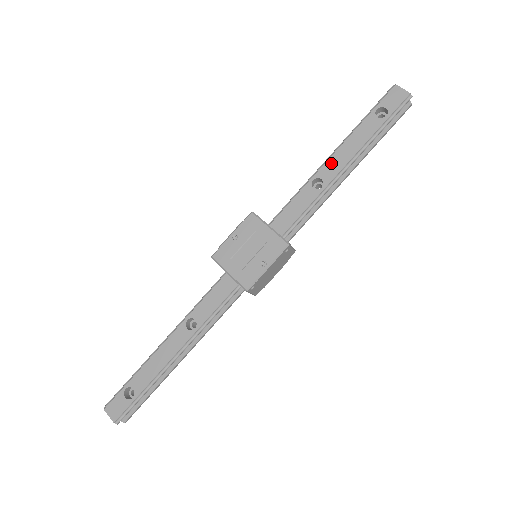
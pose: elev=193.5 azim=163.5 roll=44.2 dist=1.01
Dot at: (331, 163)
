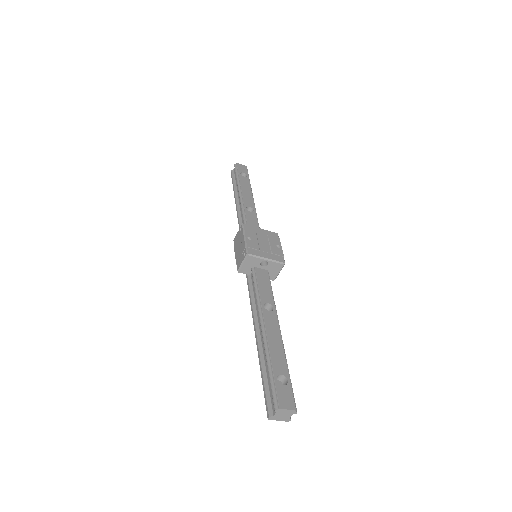
Dot at: (246, 199)
